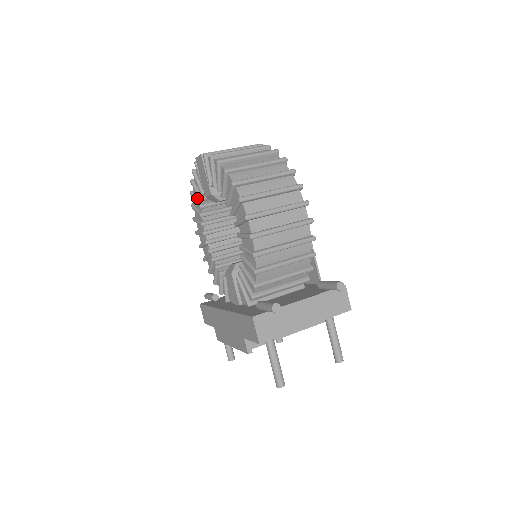
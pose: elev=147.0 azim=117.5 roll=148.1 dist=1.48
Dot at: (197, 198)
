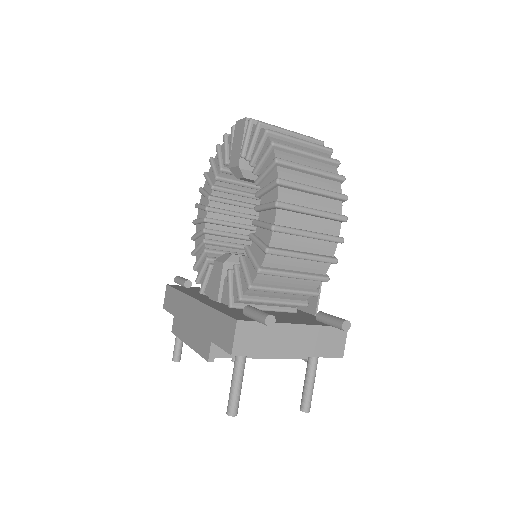
Dot at: (216, 167)
